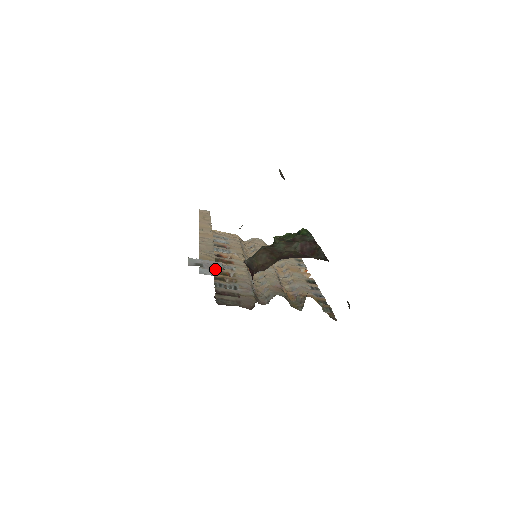
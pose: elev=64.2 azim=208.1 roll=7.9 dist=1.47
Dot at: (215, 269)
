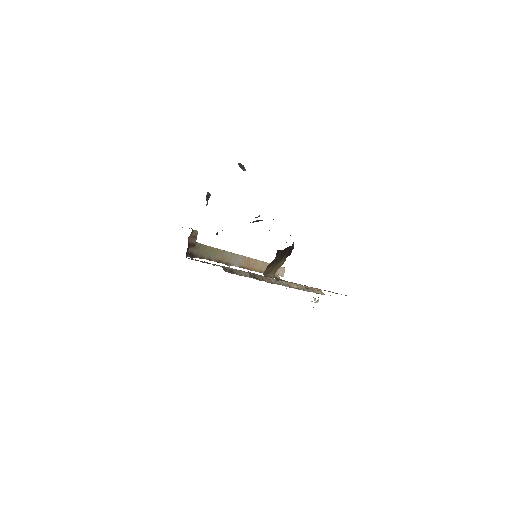
Dot at: (203, 244)
